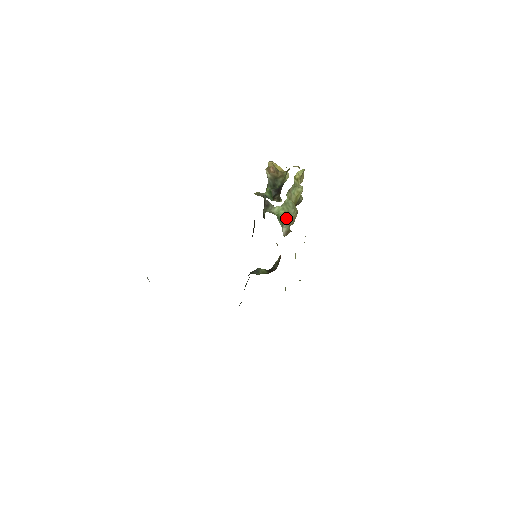
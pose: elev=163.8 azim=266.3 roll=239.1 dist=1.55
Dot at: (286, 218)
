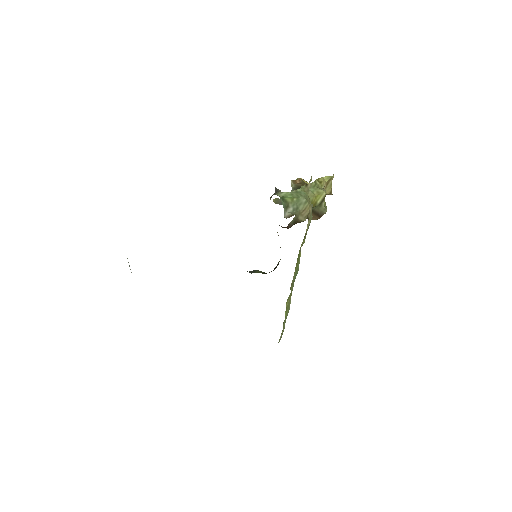
Dot at: (293, 204)
